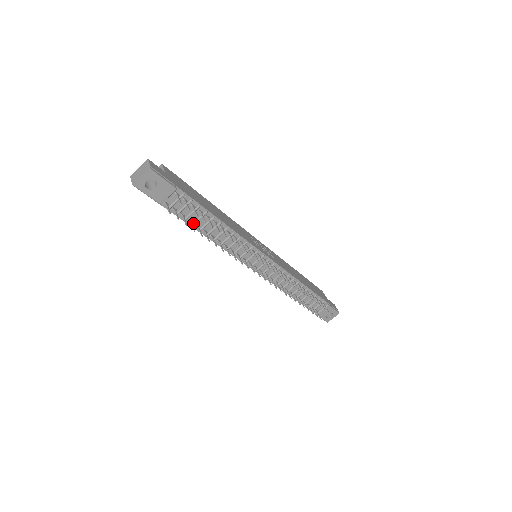
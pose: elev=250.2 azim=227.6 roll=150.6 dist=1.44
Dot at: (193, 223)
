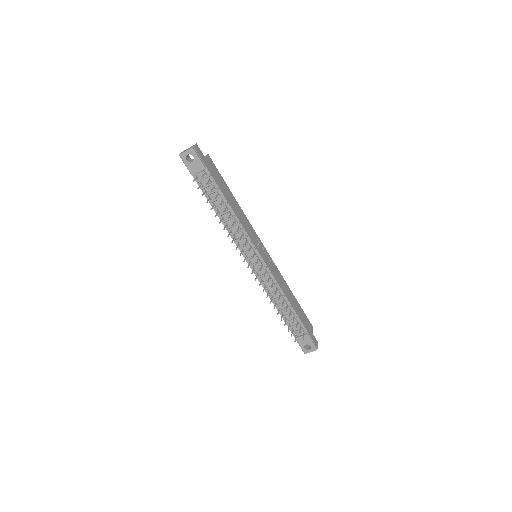
Dot at: (211, 201)
